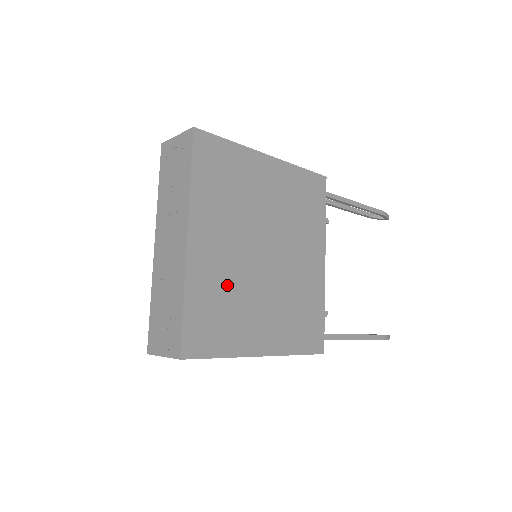
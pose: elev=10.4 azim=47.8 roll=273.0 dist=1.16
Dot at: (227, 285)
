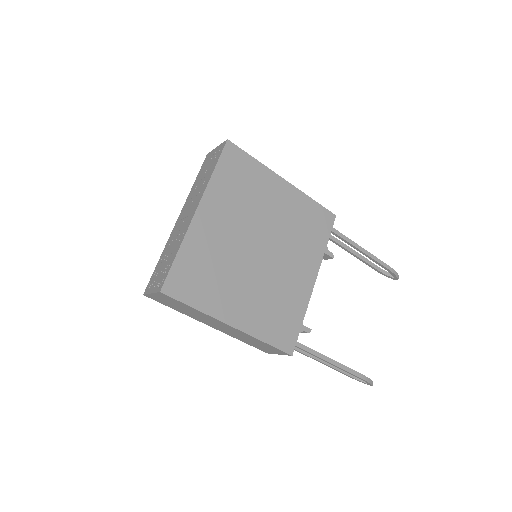
Dot at: (218, 257)
